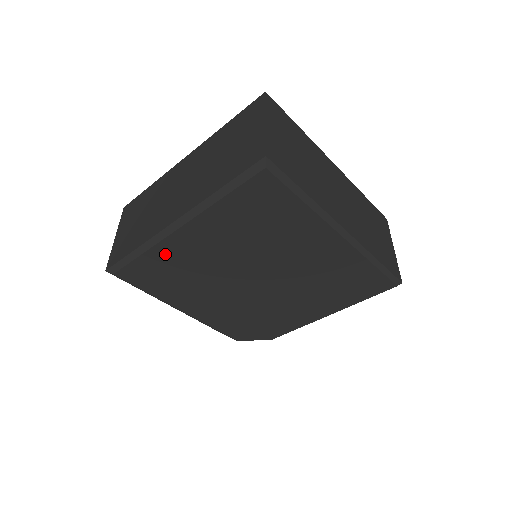
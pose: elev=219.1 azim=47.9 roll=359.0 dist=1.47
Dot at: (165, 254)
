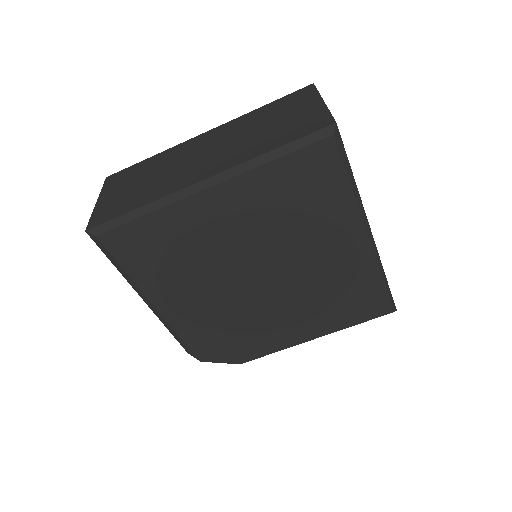
Dot at: (174, 220)
